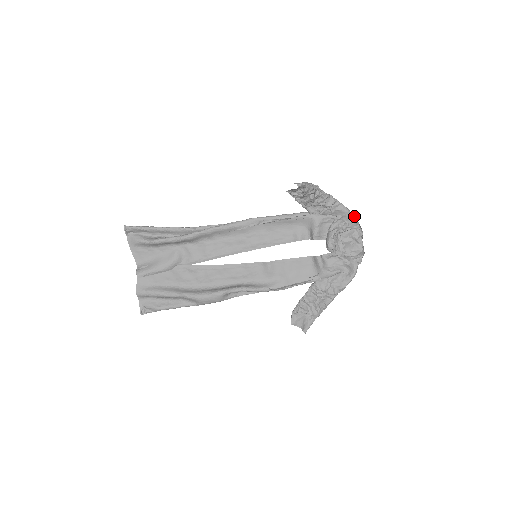
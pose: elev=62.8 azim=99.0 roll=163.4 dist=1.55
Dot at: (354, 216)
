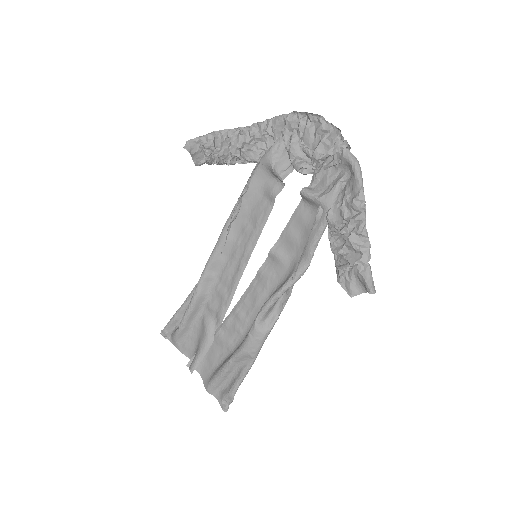
Dot at: (297, 113)
